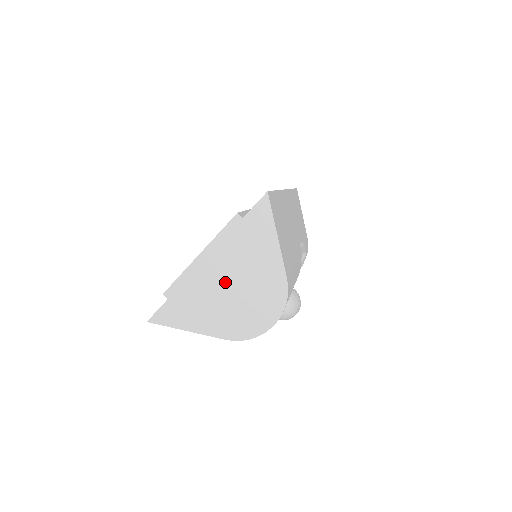
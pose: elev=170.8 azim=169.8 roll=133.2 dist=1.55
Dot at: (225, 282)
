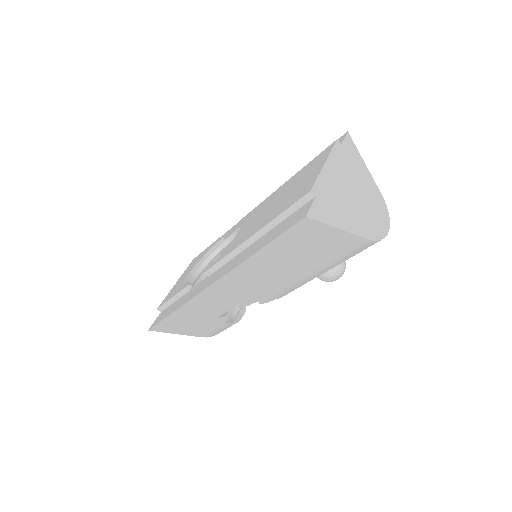
Dot at: (349, 189)
